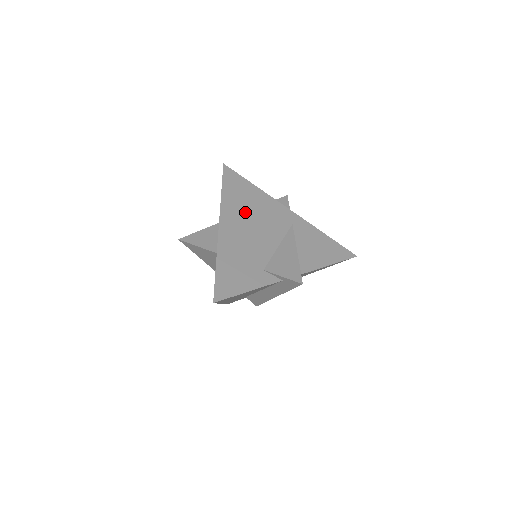
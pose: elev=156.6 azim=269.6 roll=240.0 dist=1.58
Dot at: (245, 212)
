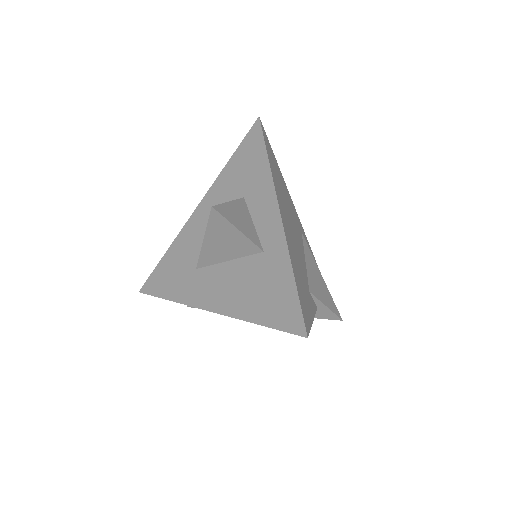
Dot at: (284, 201)
